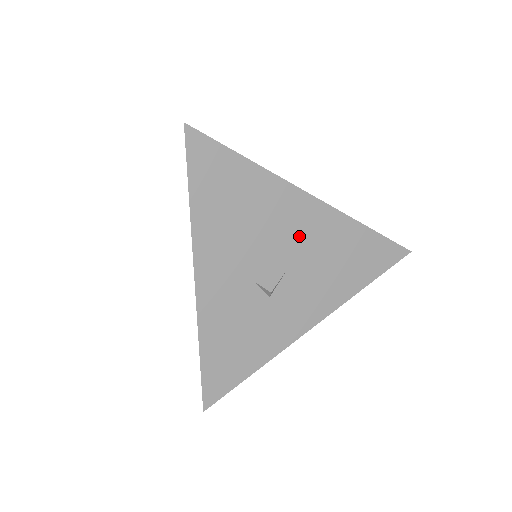
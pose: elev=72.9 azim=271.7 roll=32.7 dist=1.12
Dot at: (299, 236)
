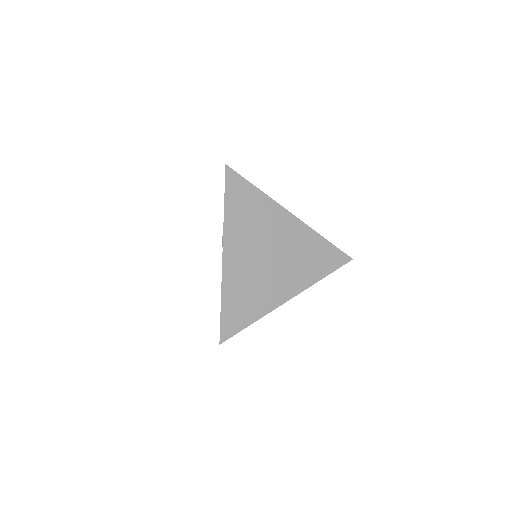
Dot at: occluded
